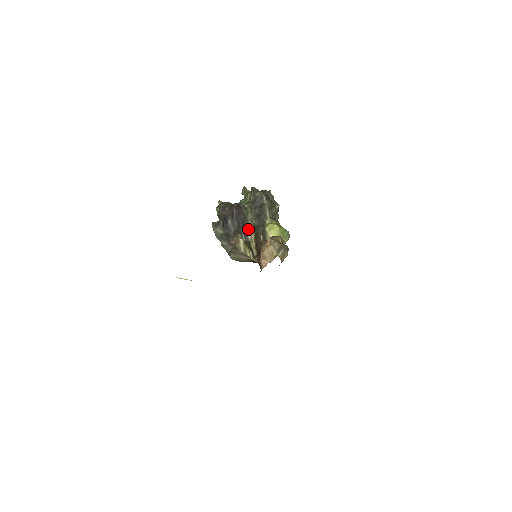
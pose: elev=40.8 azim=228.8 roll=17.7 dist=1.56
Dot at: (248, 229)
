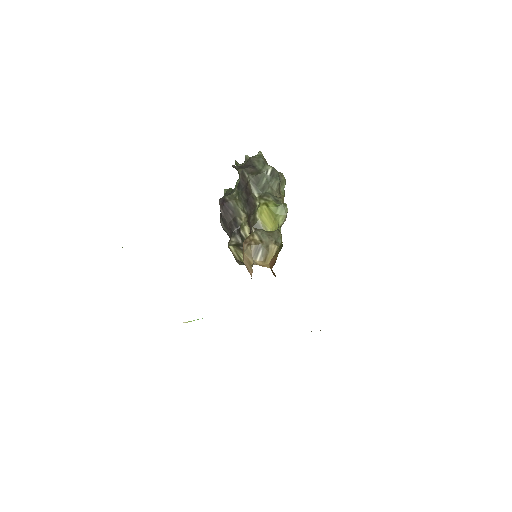
Dot at: (241, 224)
